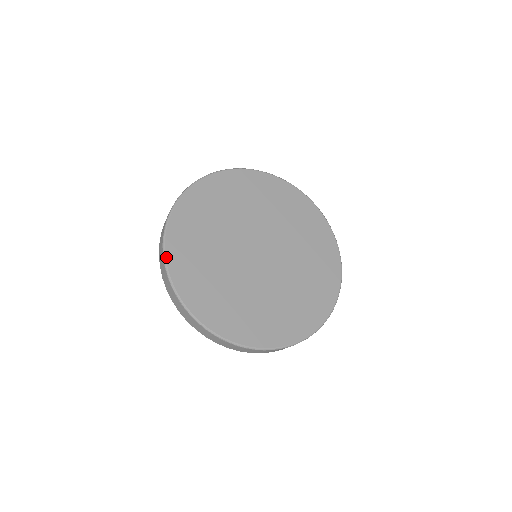
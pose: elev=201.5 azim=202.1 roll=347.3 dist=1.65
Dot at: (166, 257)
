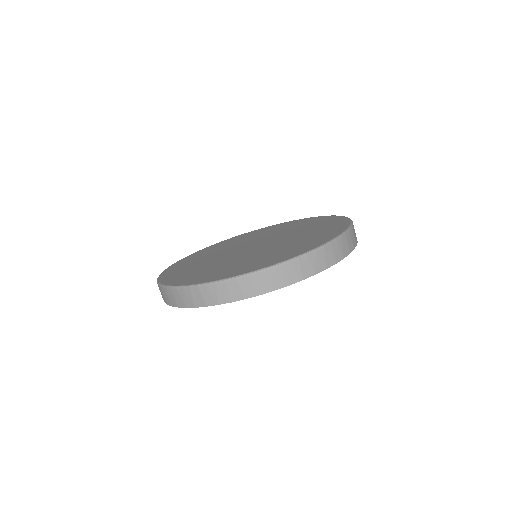
Dot at: (171, 285)
